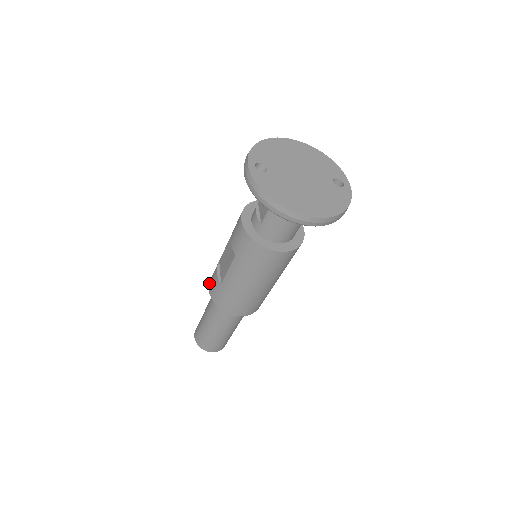
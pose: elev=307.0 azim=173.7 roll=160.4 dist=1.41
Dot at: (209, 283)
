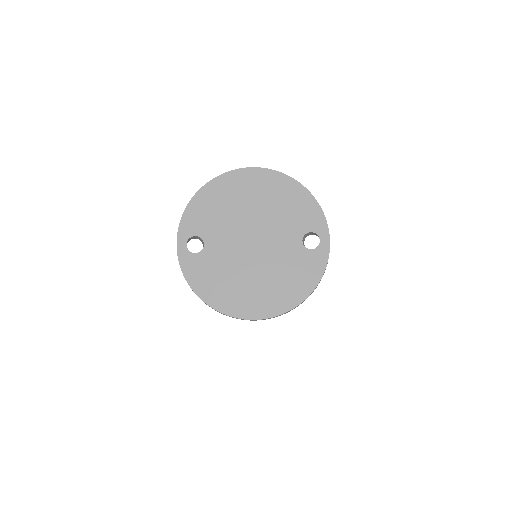
Dot at: occluded
